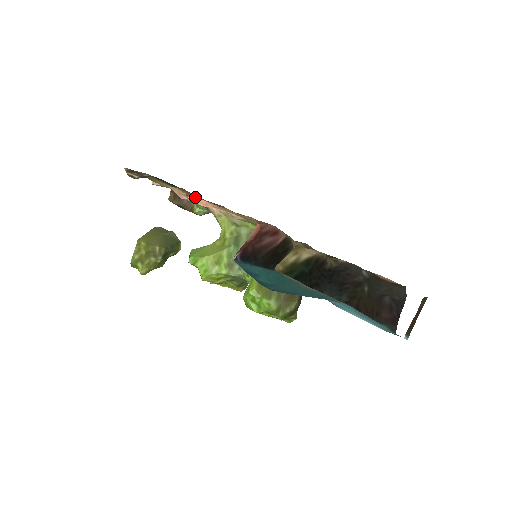
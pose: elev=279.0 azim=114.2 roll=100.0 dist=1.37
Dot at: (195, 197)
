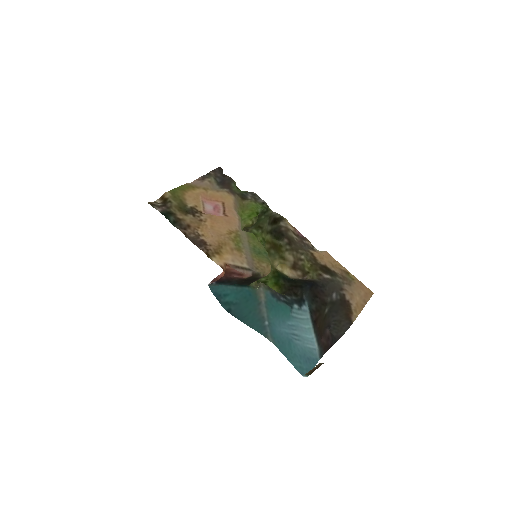
Dot at: (208, 214)
